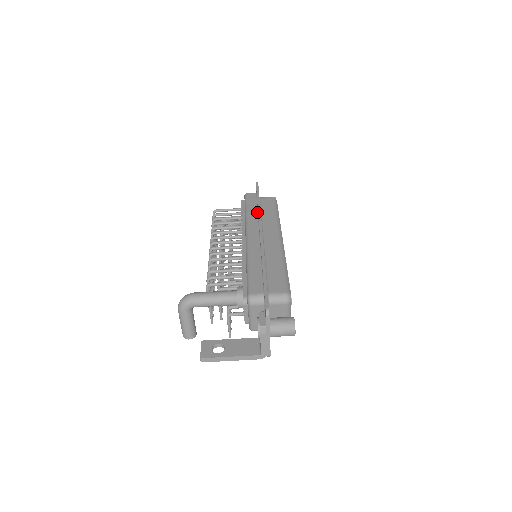
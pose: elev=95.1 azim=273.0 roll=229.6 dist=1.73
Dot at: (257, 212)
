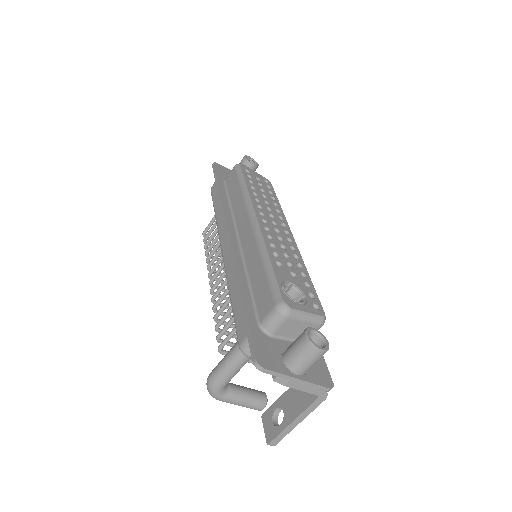
Dot at: occluded
